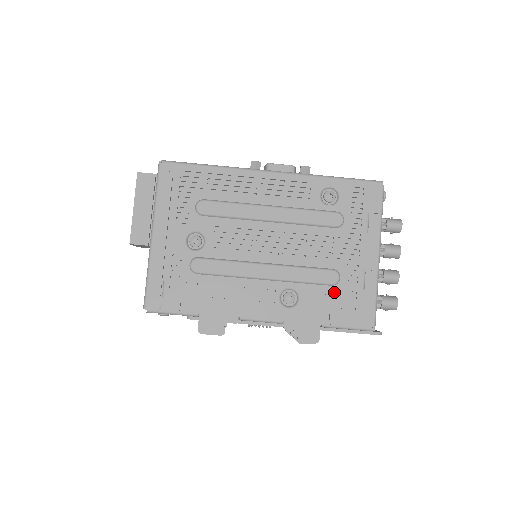
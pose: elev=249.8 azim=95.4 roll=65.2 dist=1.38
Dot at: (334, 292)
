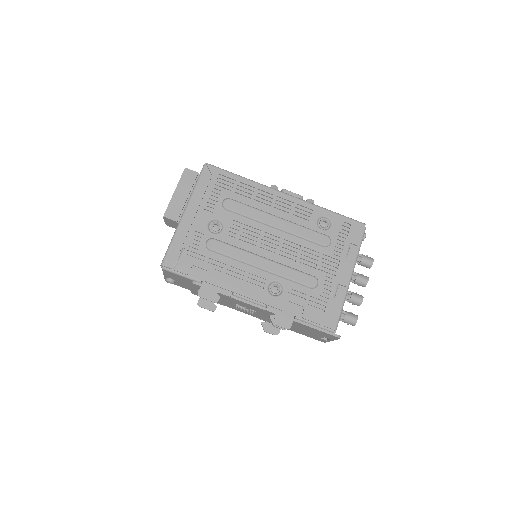
Dot at: (311, 294)
